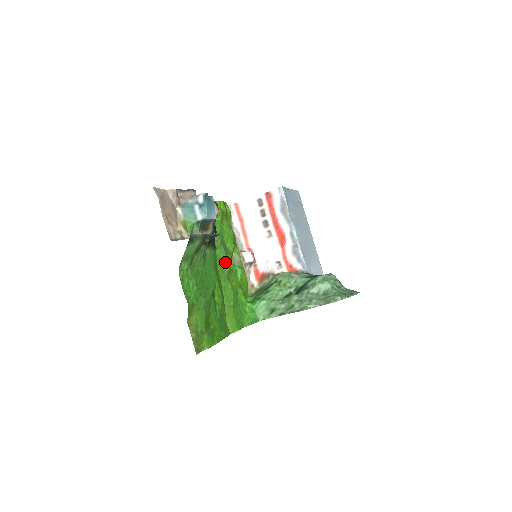
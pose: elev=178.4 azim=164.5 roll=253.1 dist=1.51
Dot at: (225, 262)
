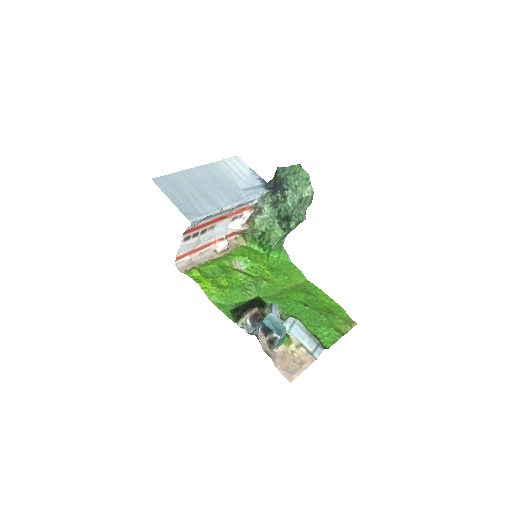
Dot at: (262, 285)
